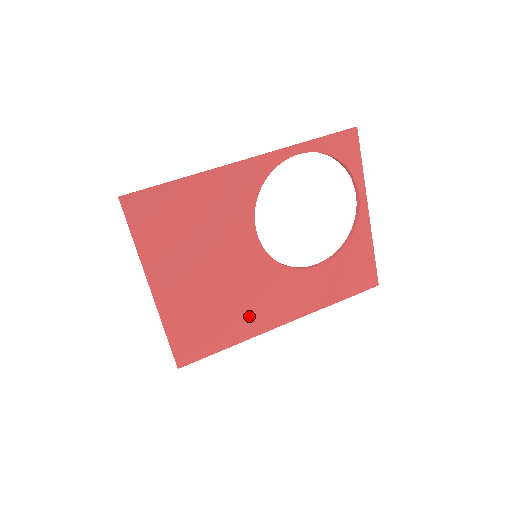
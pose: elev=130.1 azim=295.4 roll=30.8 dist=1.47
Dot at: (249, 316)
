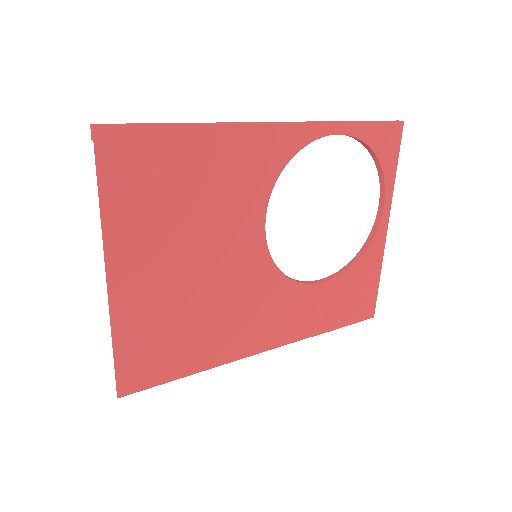
Dot at: (228, 335)
